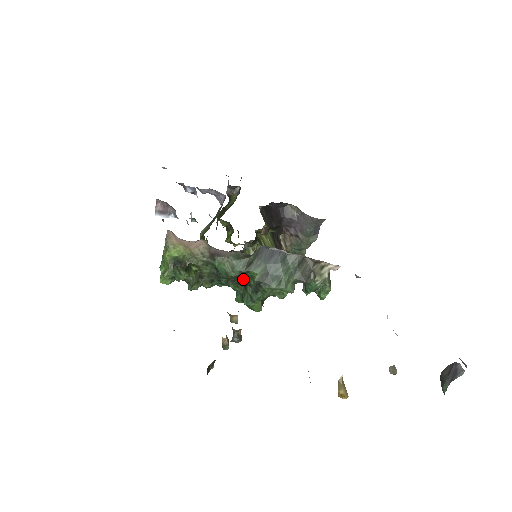
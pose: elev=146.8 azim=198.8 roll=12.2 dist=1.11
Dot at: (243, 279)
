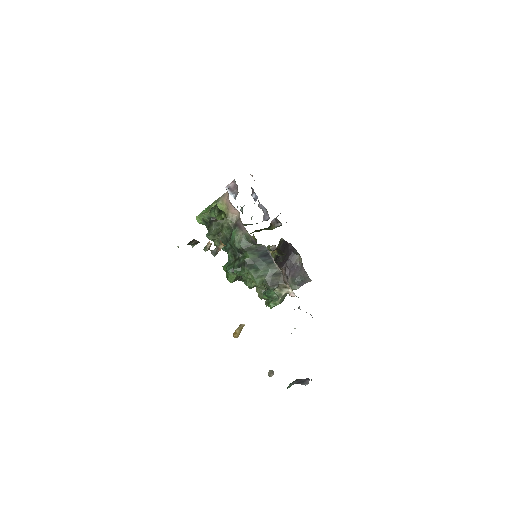
Dot at: (239, 254)
